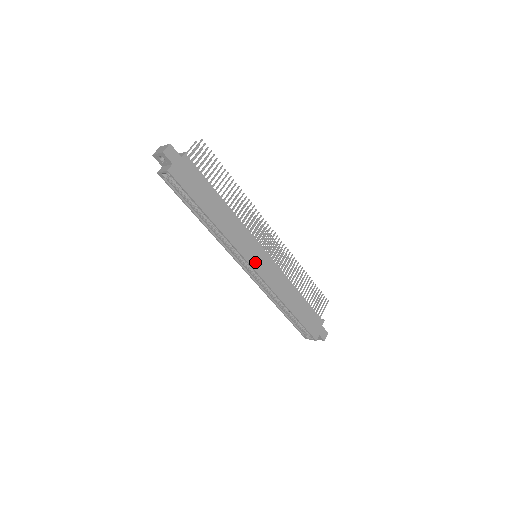
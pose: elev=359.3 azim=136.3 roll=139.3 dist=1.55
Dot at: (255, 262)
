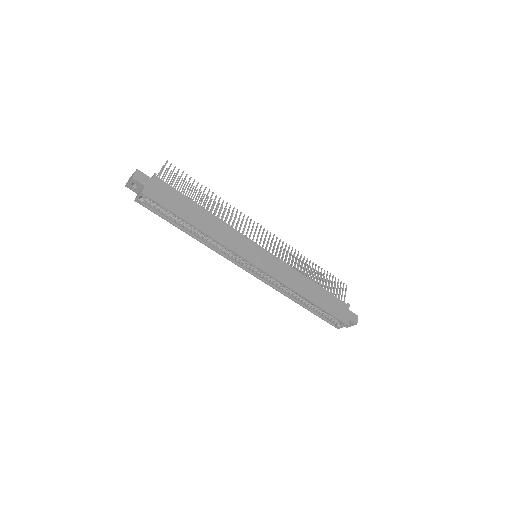
Dot at: (256, 260)
